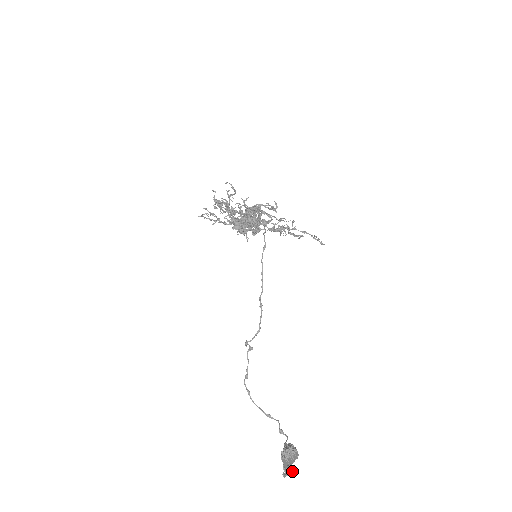
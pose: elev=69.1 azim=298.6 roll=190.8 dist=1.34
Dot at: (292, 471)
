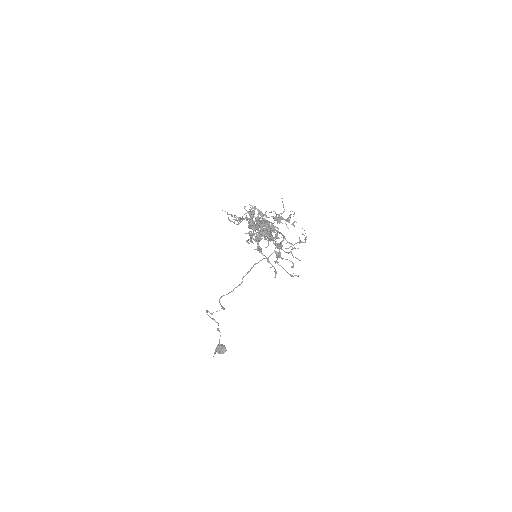
Dot at: occluded
